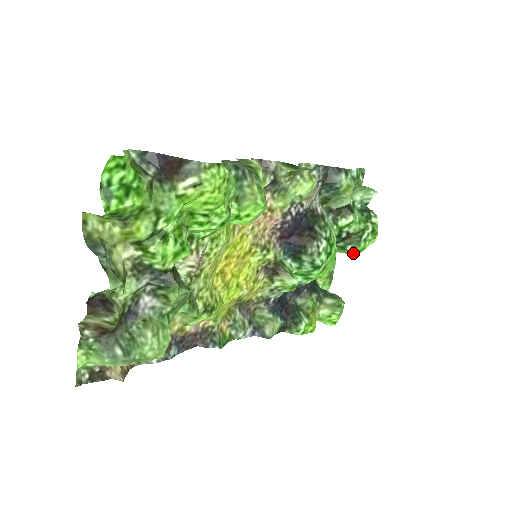
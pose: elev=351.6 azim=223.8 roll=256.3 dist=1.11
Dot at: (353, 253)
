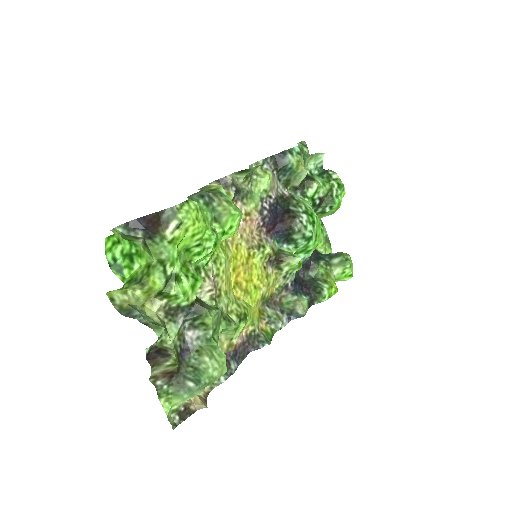
Dot at: (333, 212)
